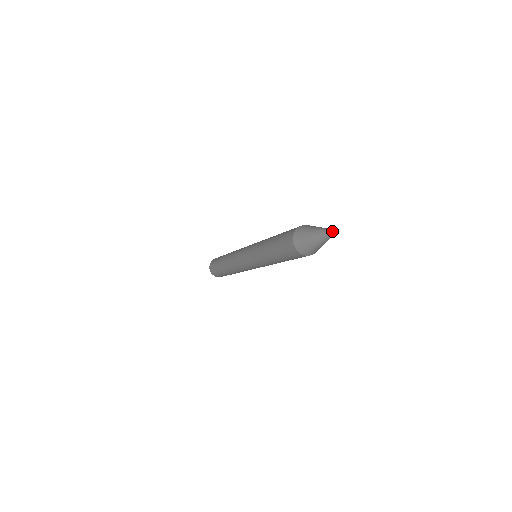
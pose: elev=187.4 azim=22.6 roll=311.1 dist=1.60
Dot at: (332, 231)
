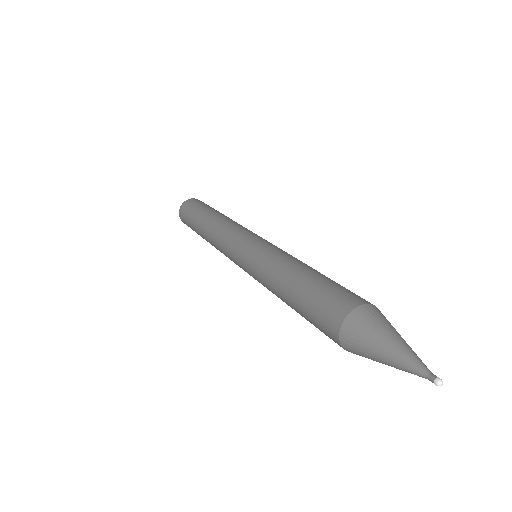
Dot at: occluded
